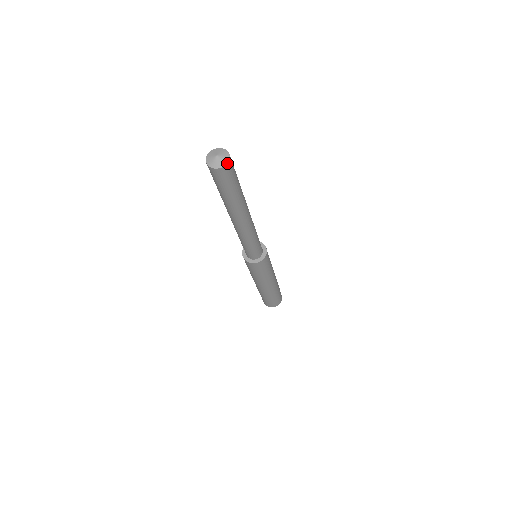
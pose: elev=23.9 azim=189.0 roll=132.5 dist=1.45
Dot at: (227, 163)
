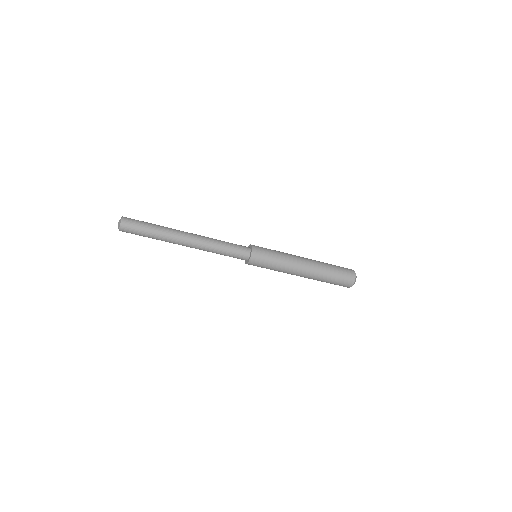
Dot at: (120, 226)
